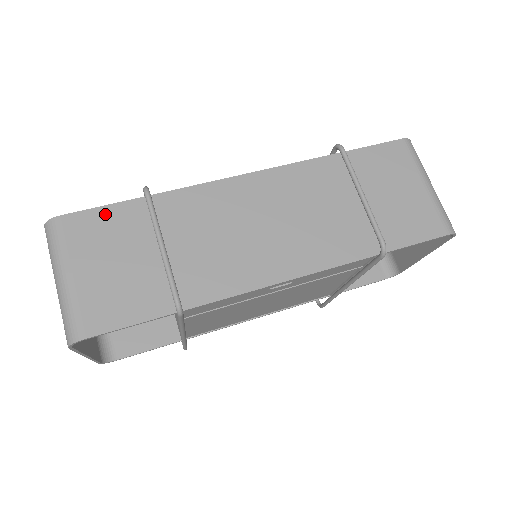
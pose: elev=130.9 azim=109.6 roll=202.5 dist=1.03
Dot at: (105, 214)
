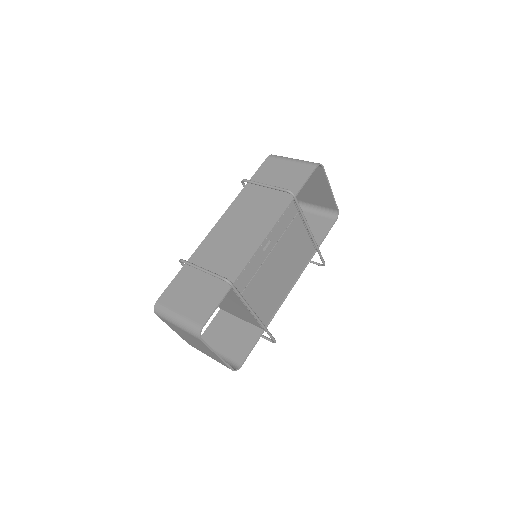
Dot at: (173, 285)
